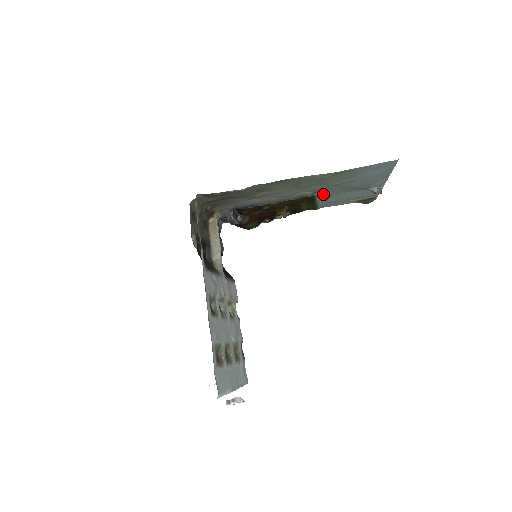
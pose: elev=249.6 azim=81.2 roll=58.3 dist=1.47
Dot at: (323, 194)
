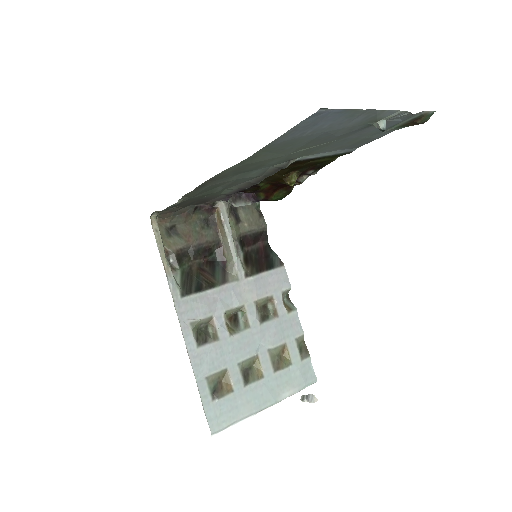
Dot at: (312, 152)
